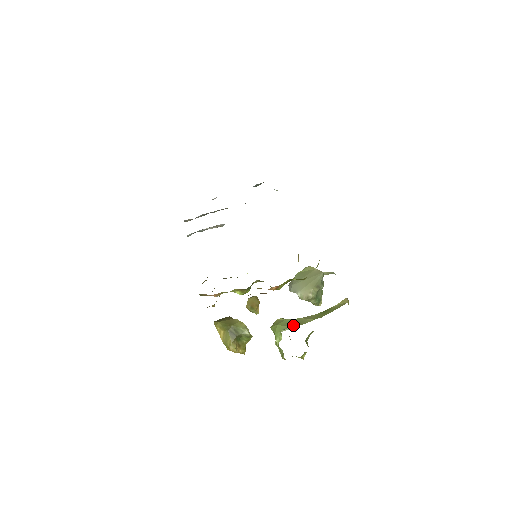
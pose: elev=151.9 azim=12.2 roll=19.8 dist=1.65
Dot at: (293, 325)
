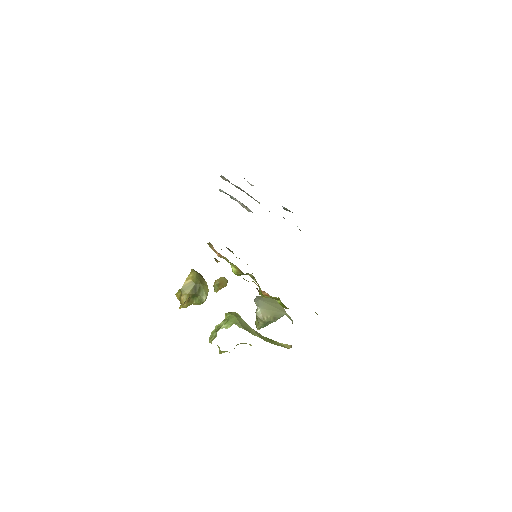
Dot at: (244, 327)
